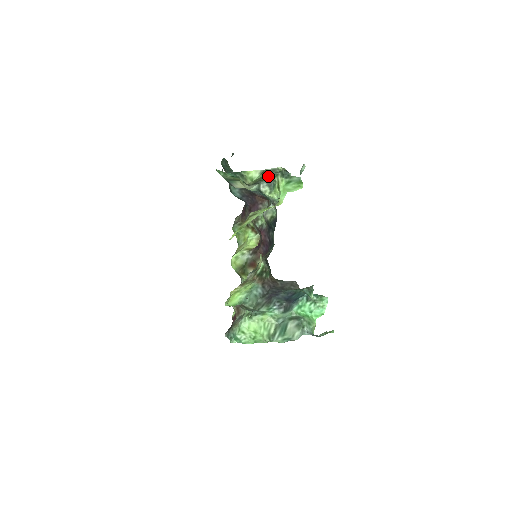
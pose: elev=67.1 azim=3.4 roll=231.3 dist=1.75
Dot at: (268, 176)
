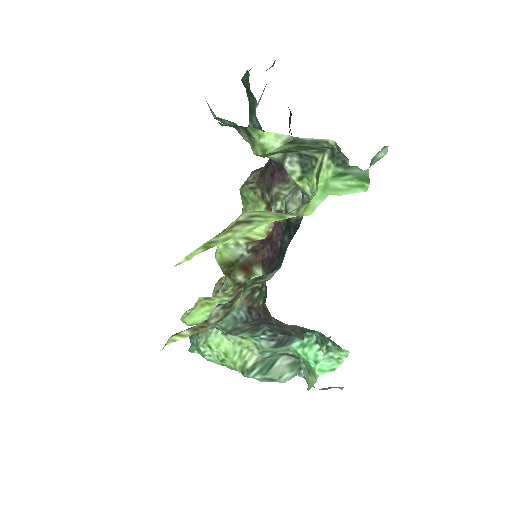
Dot at: (304, 148)
